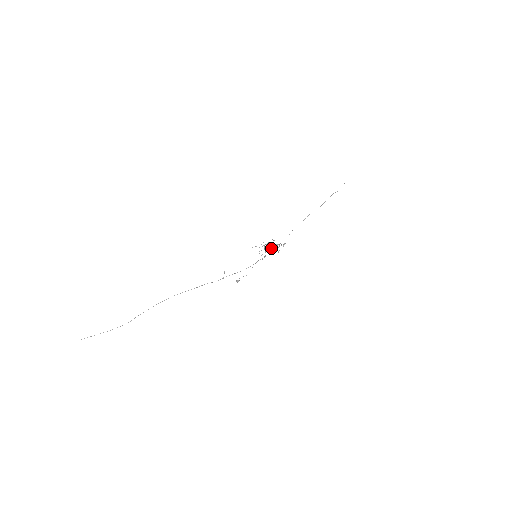
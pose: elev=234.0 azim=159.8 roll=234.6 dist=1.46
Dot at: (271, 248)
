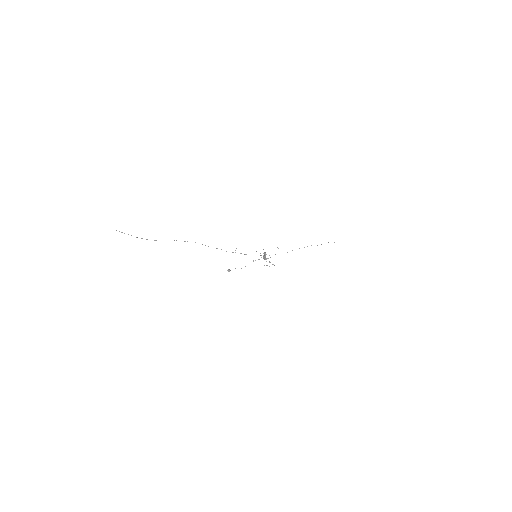
Dot at: (266, 258)
